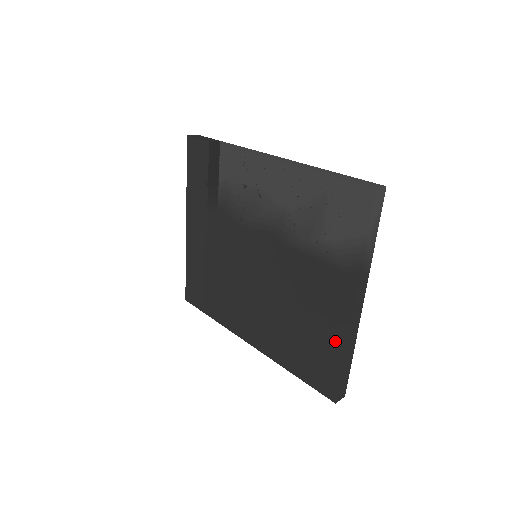
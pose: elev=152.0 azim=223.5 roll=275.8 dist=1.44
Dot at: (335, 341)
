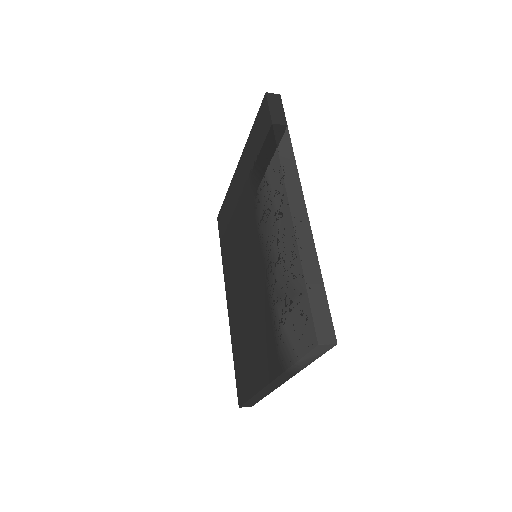
Dot at: (254, 381)
